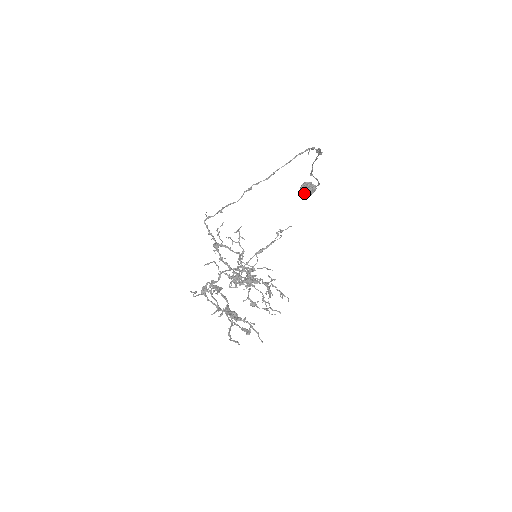
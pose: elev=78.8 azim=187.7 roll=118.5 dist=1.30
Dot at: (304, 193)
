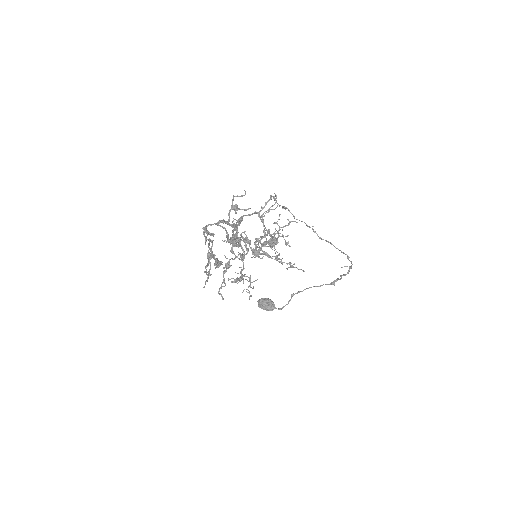
Dot at: (264, 302)
